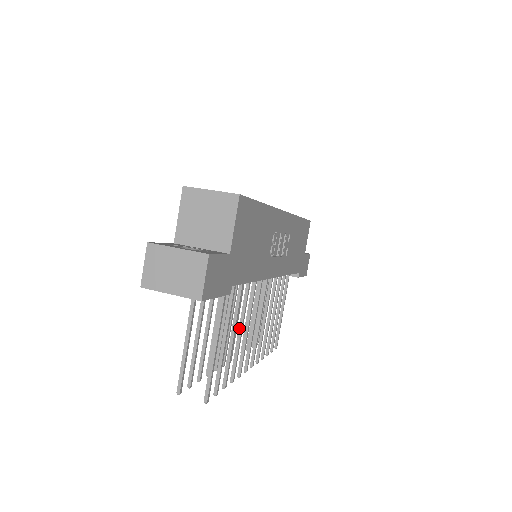
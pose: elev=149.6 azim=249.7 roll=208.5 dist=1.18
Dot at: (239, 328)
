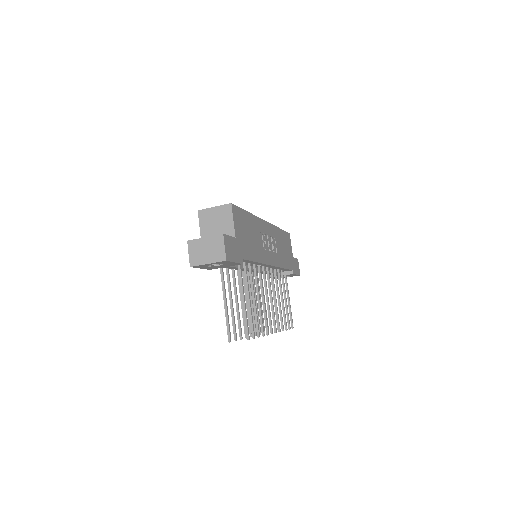
Dot at: (257, 298)
